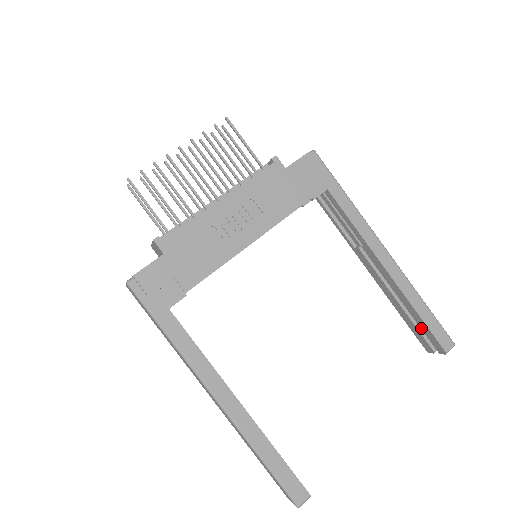
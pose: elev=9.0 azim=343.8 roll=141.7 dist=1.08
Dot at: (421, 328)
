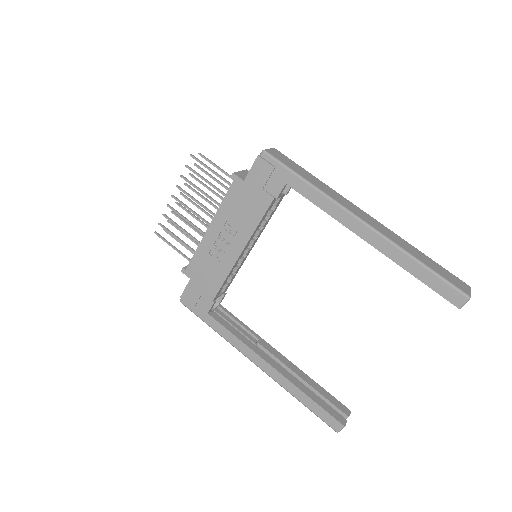
Dot at: occluded
